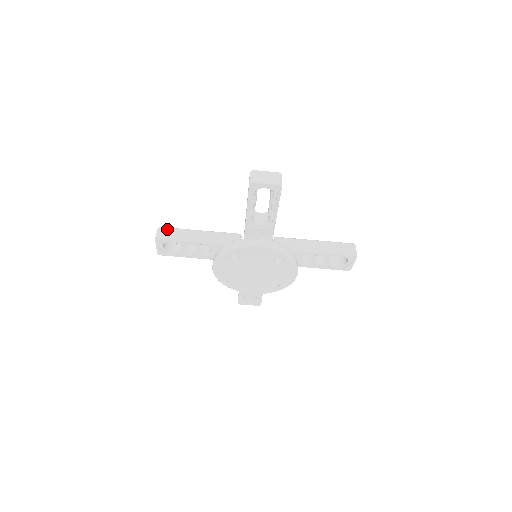
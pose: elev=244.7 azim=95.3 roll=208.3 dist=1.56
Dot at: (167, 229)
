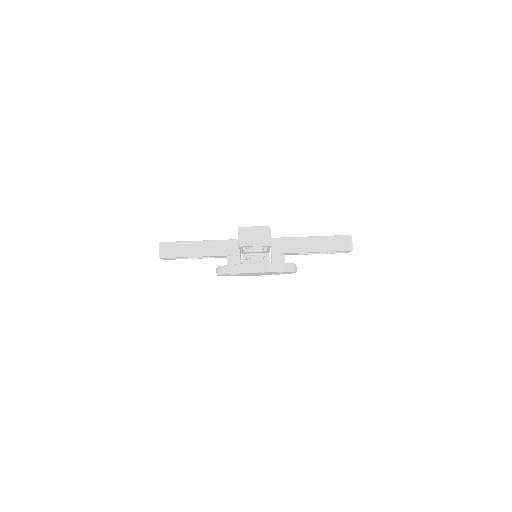
Dot at: (168, 245)
